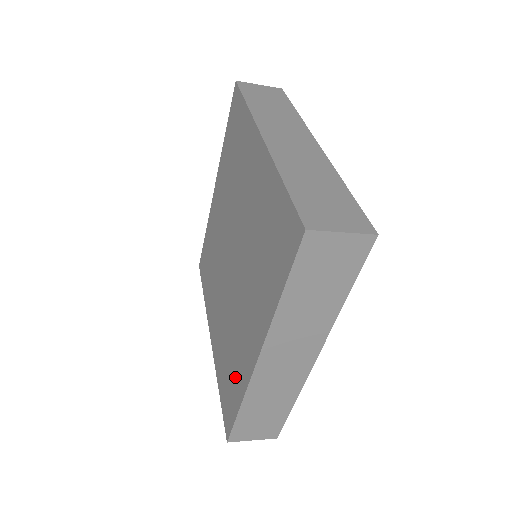
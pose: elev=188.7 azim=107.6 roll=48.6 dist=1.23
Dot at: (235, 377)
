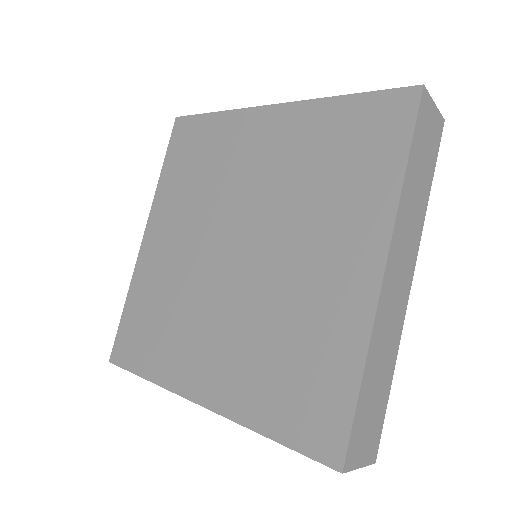
Dot at: (325, 356)
